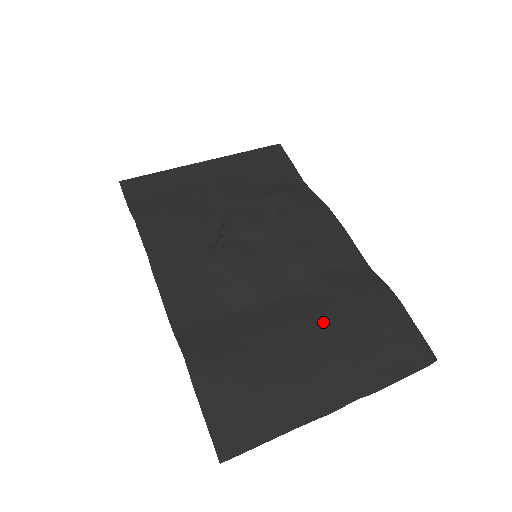
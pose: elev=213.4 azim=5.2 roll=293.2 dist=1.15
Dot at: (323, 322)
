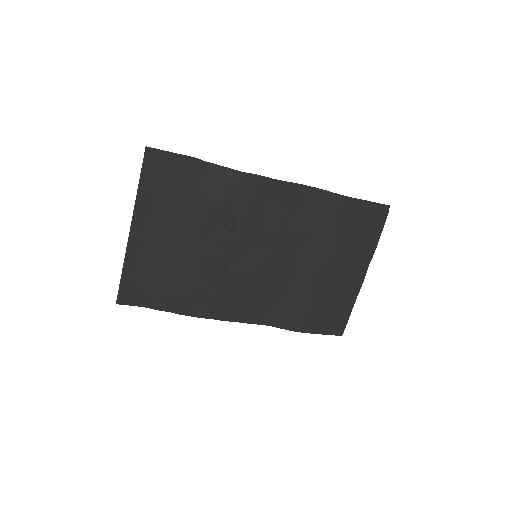
Dot at: (327, 252)
